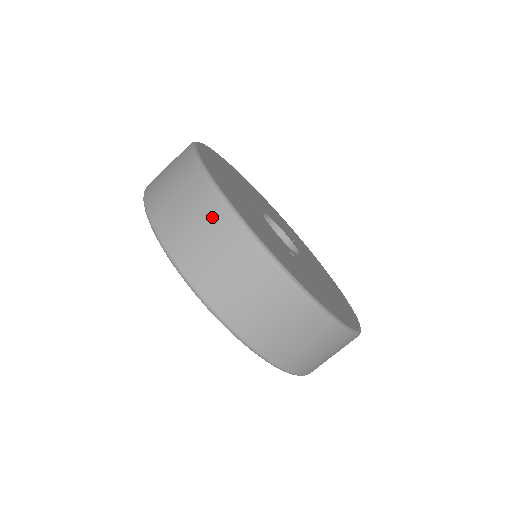
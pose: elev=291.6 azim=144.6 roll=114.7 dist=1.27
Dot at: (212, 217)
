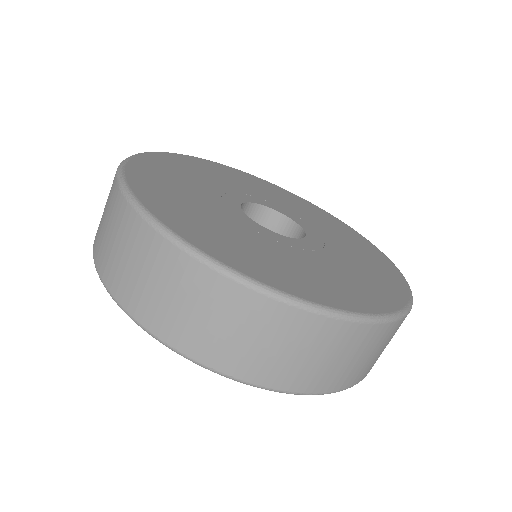
Dot at: (212, 294)
